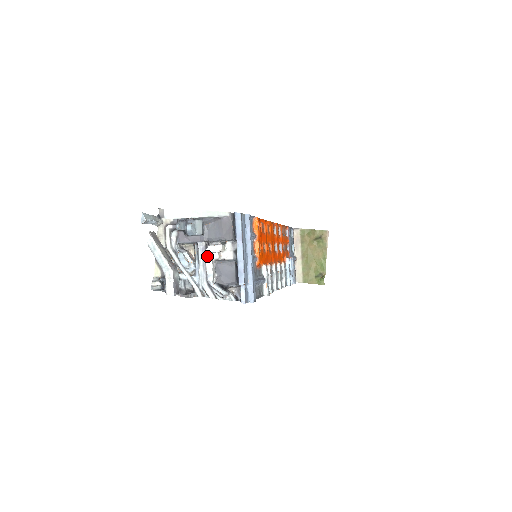
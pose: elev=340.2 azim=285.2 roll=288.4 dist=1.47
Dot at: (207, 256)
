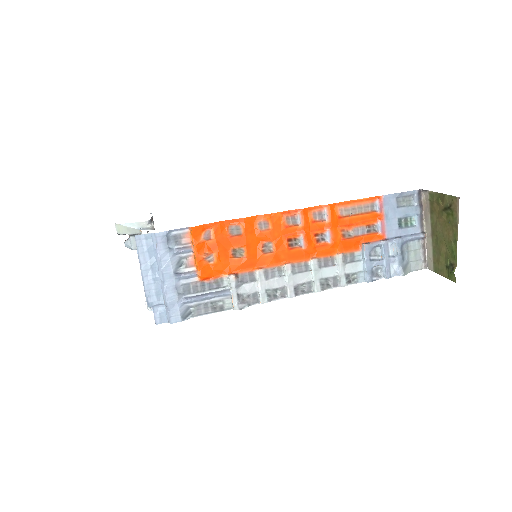
Dot at: occluded
